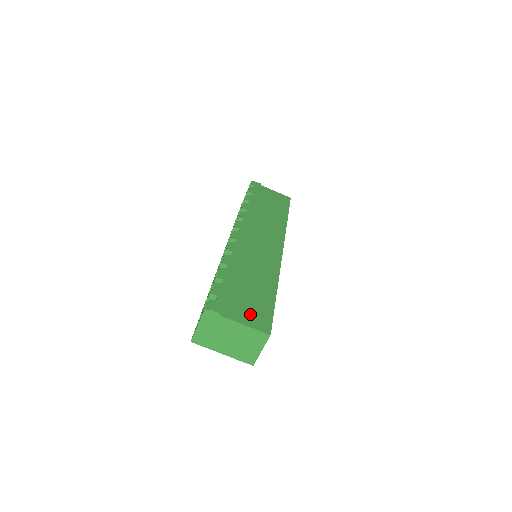
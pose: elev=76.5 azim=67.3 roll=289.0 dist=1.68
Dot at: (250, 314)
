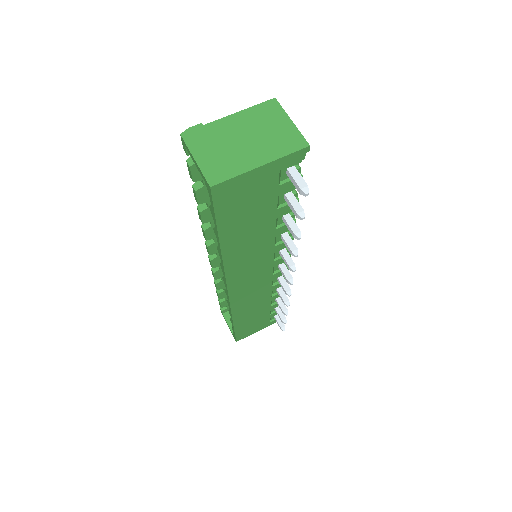
Dot at: occluded
